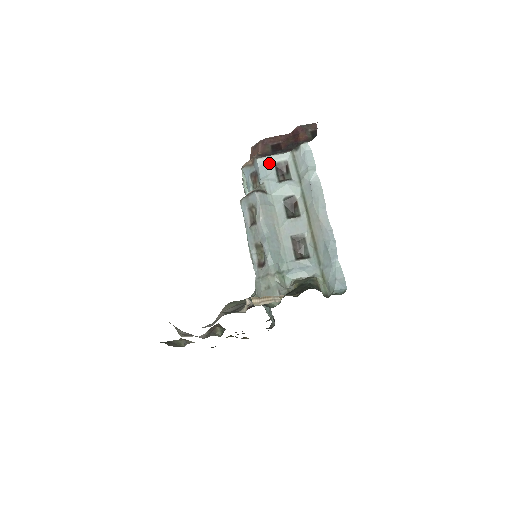
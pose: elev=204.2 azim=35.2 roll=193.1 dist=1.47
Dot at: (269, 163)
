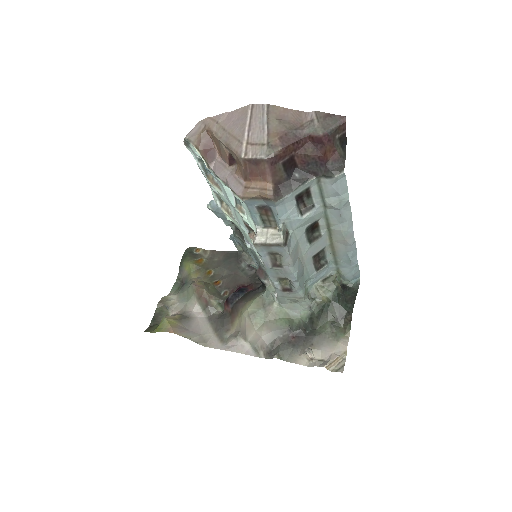
Dot at: (290, 200)
